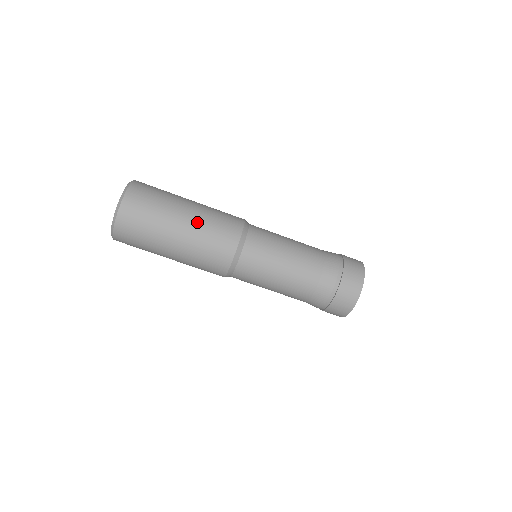
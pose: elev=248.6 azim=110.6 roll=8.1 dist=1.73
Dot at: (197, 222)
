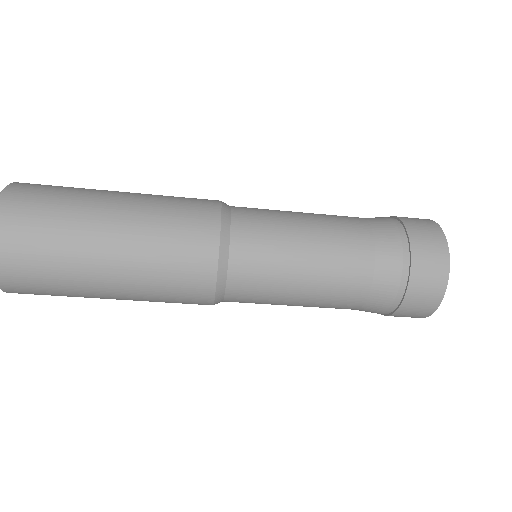
Dot at: (133, 275)
